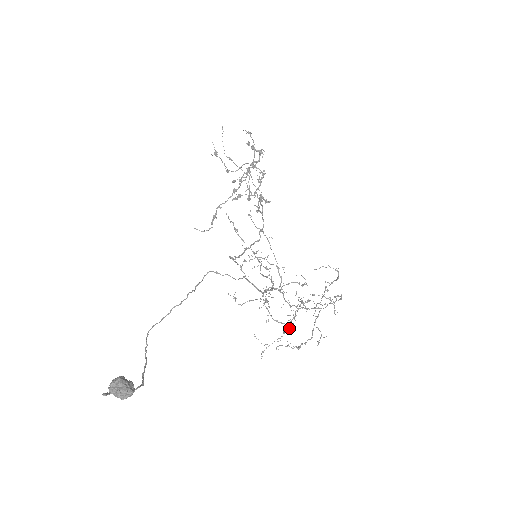
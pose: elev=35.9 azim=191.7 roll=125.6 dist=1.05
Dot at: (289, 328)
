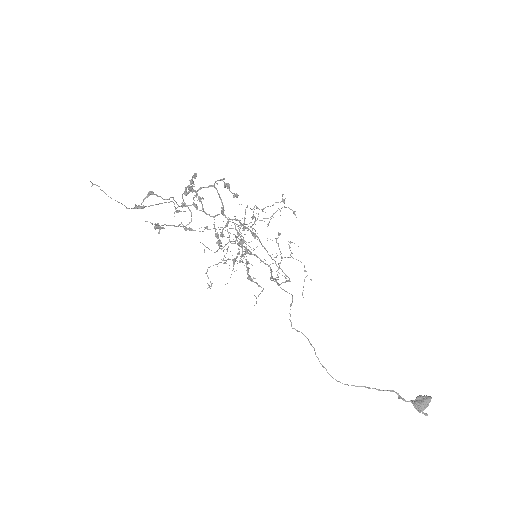
Dot at: (304, 266)
